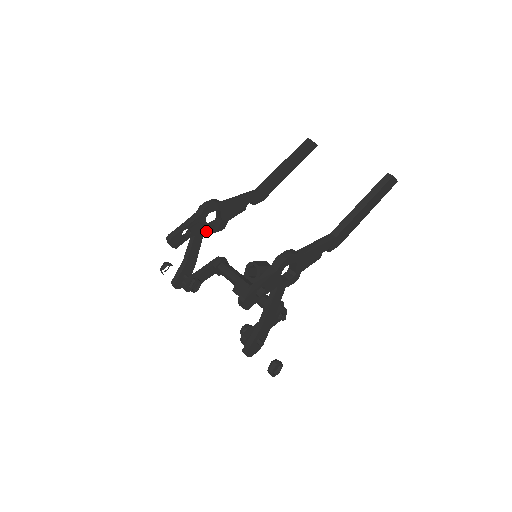
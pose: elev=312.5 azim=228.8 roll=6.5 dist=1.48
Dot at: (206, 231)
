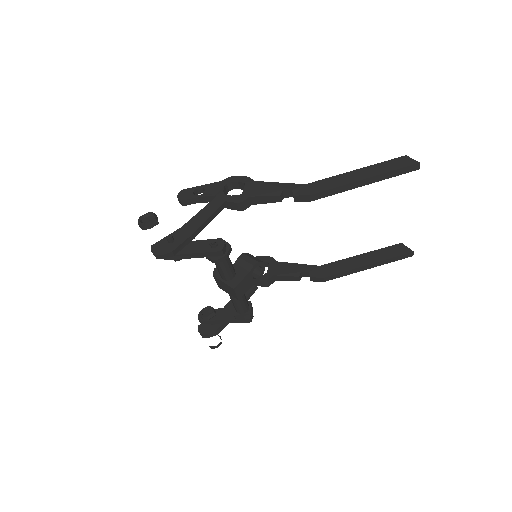
Dot at: occluded
